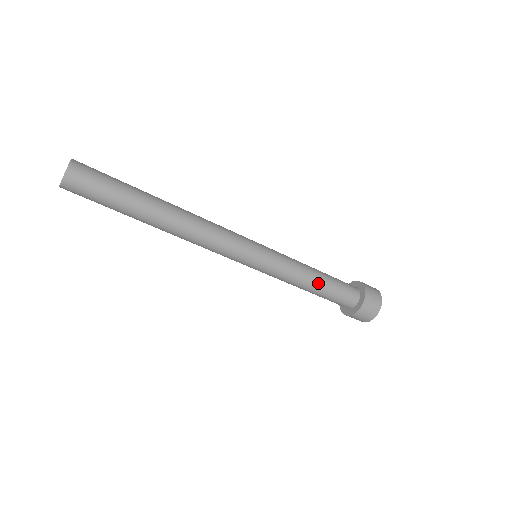
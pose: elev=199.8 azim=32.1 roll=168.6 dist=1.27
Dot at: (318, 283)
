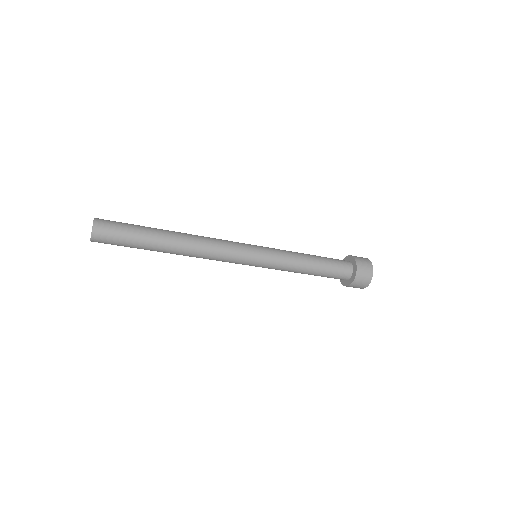
Dot at: (309, 273)
